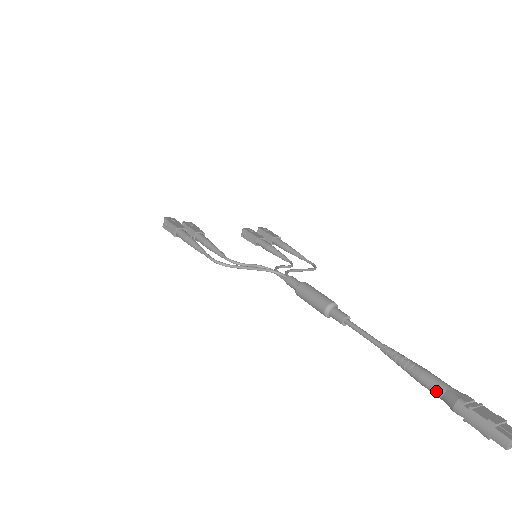
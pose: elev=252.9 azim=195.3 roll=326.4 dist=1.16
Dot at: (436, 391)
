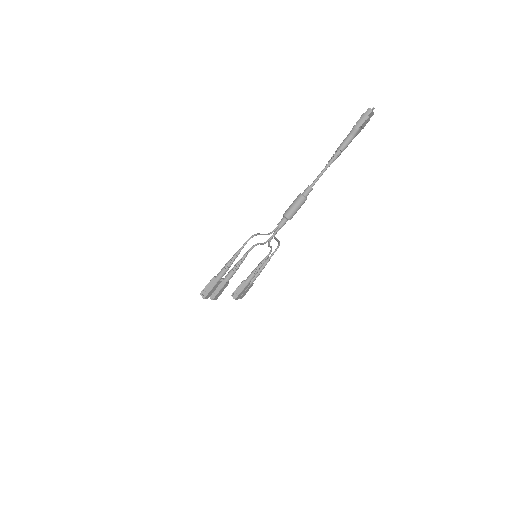
Dot at: (349, 138)
